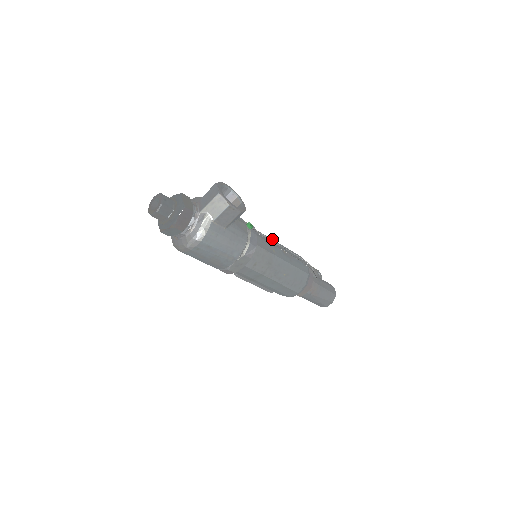
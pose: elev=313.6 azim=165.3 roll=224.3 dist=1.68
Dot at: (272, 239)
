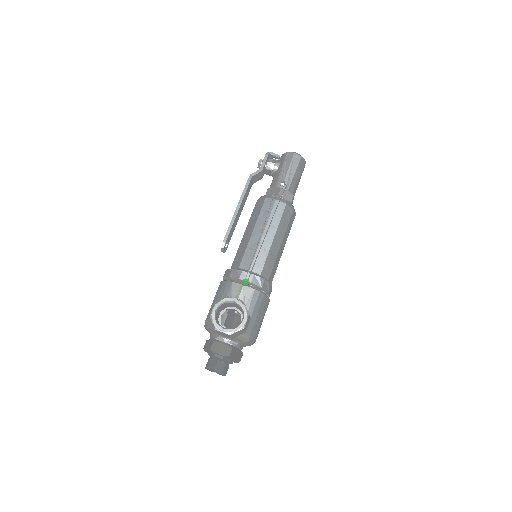
Dot at: (233, 216)
